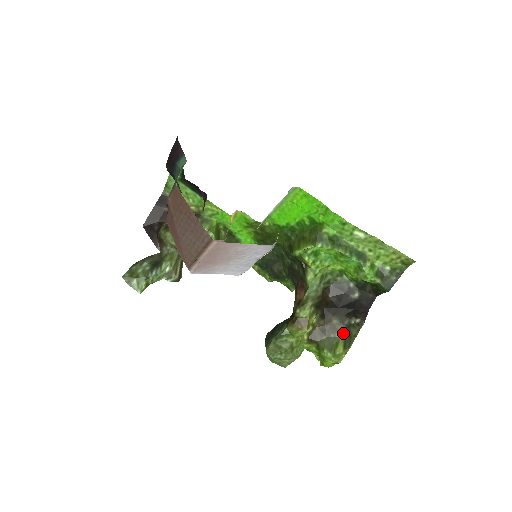
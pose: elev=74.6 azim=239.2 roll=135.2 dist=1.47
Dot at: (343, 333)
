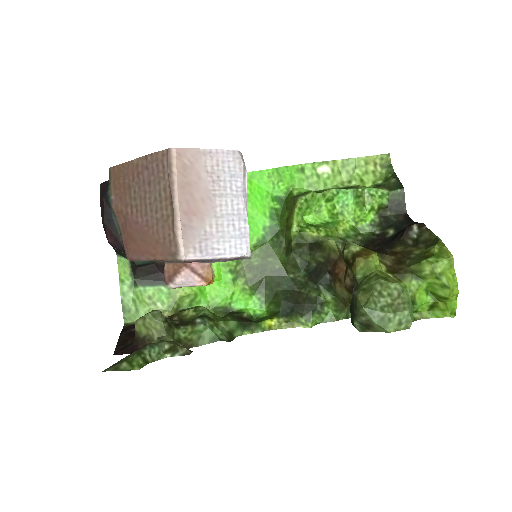
Dot at: (420, 248)
